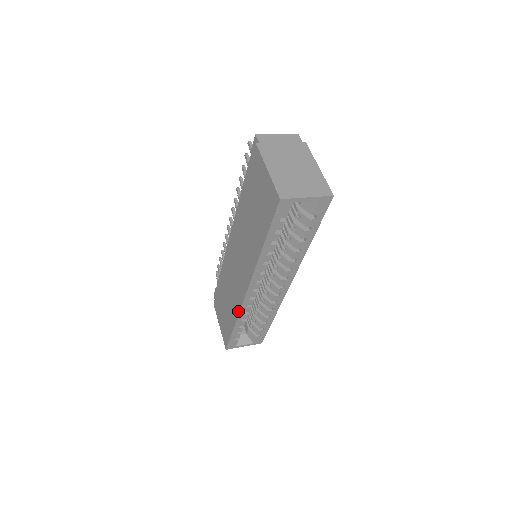
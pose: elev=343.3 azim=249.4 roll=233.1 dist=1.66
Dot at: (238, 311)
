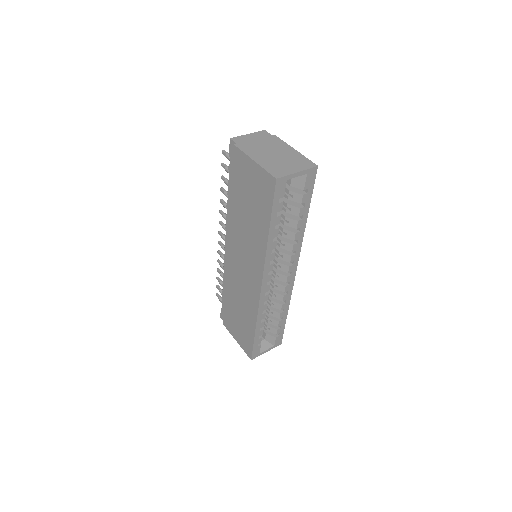
Dot at: (256, 312)
